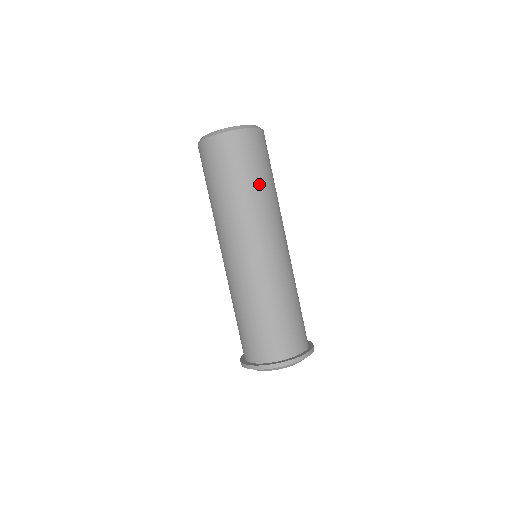
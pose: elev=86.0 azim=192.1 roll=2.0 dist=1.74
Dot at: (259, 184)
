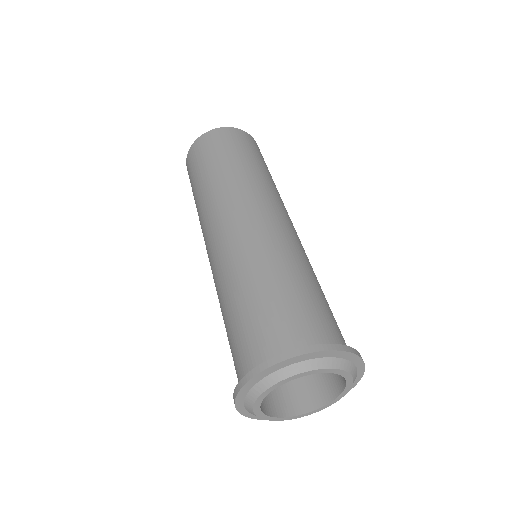
Dot at: (257, 166)
